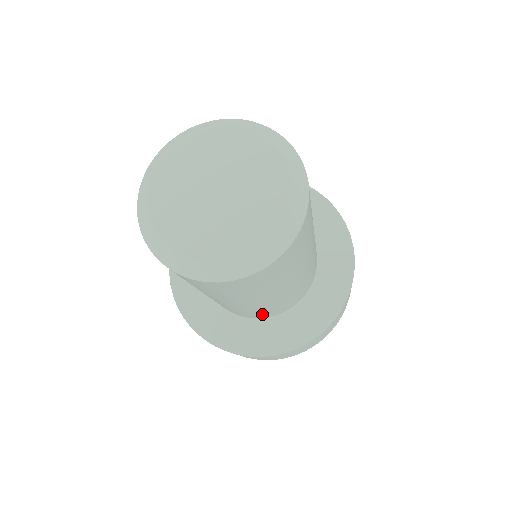
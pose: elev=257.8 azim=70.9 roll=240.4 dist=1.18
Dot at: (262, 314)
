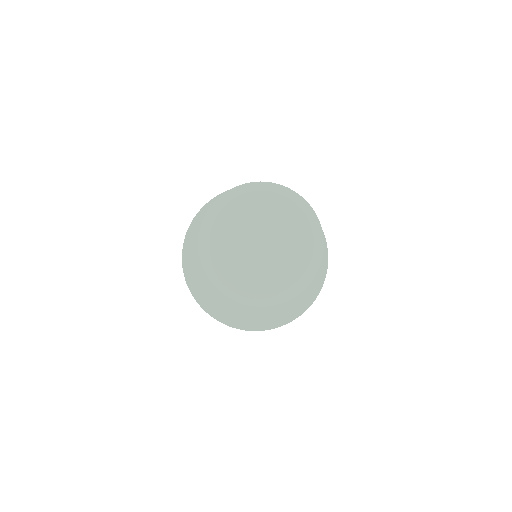
Dot at: occluded
